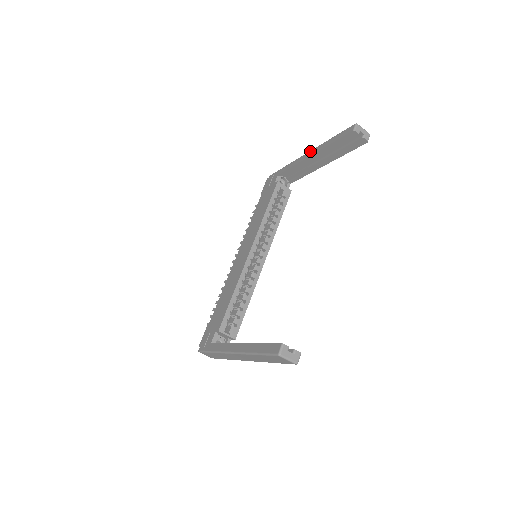
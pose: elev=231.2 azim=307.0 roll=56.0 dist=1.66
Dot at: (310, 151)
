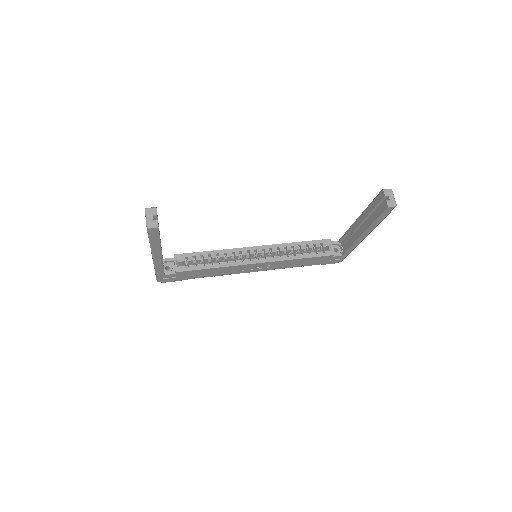
Dot at: occluded
